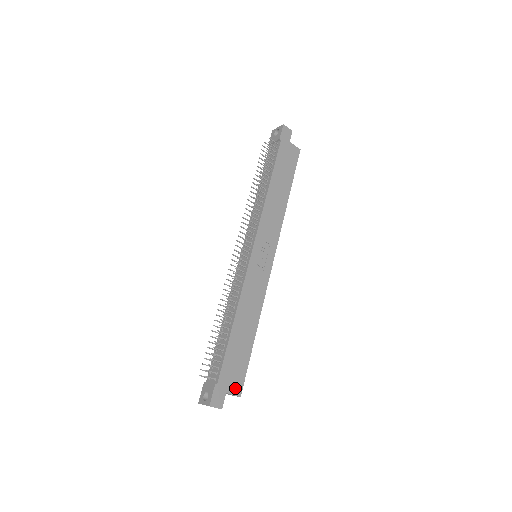
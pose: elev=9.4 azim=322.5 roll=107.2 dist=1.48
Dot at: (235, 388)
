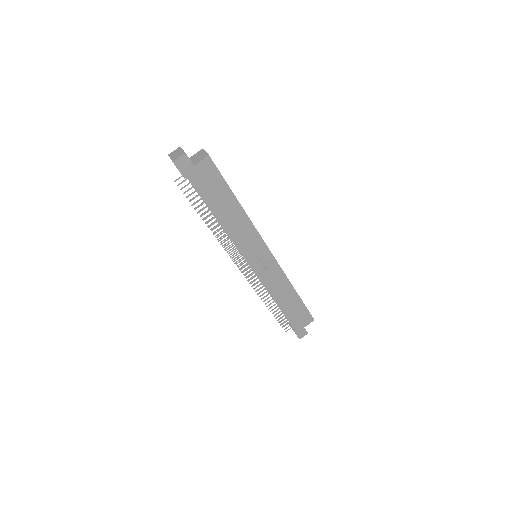
Dot at: (307, 321)
